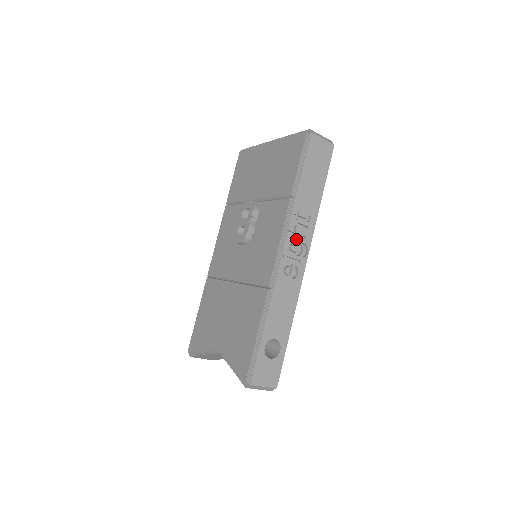
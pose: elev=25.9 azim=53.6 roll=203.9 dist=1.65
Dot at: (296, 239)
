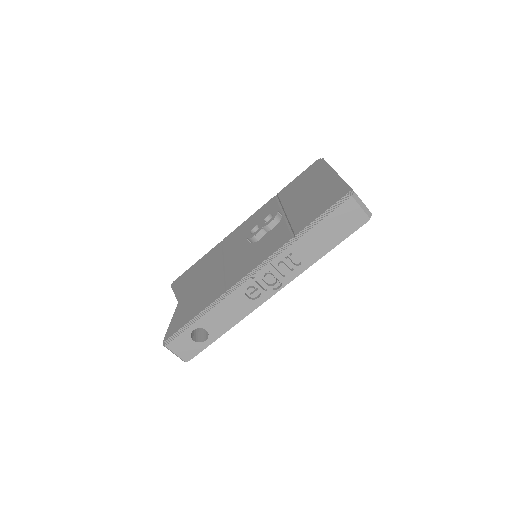
Dot at: (275, 272)
